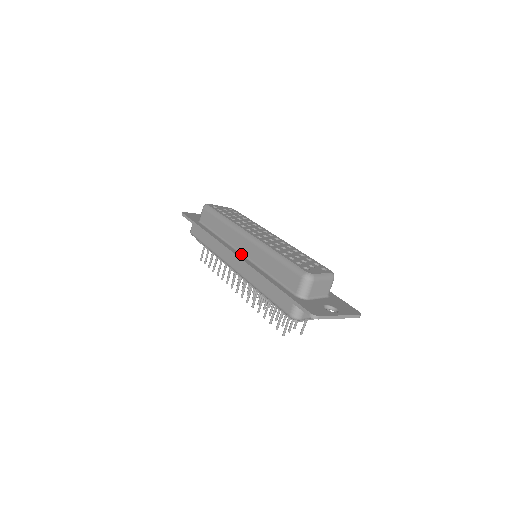
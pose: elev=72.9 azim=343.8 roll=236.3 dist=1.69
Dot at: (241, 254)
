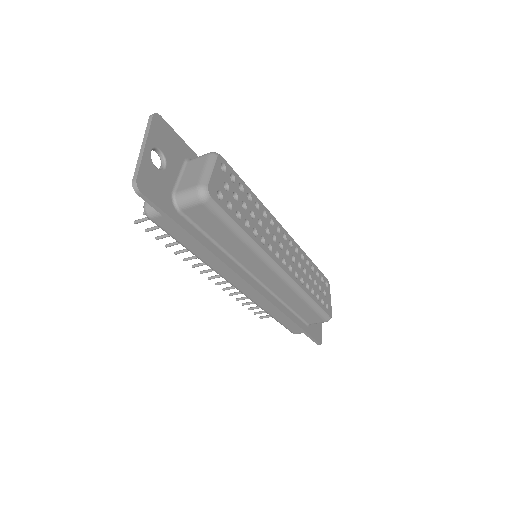
Dot at: (260, 284)
